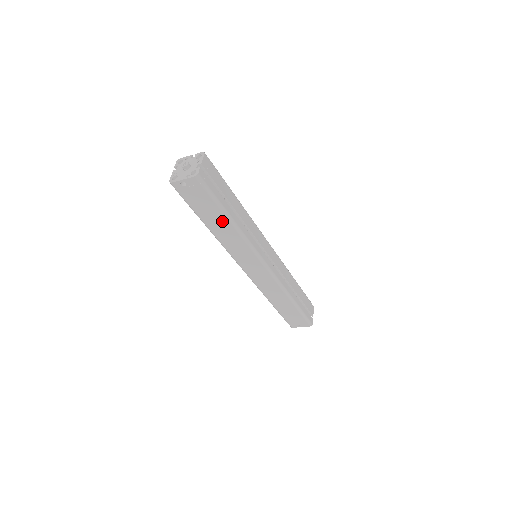
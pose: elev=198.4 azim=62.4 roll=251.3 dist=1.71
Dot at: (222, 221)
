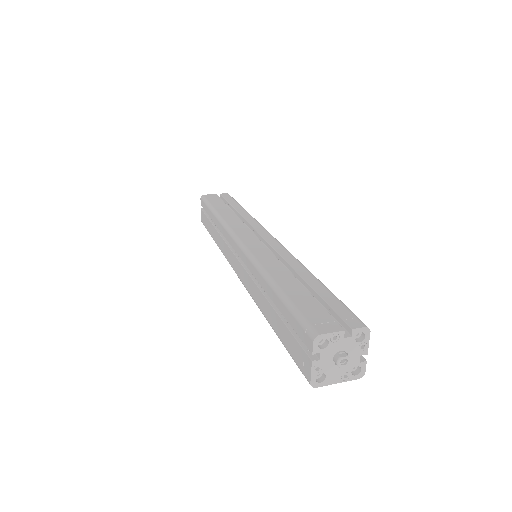
Dot at: occluded
